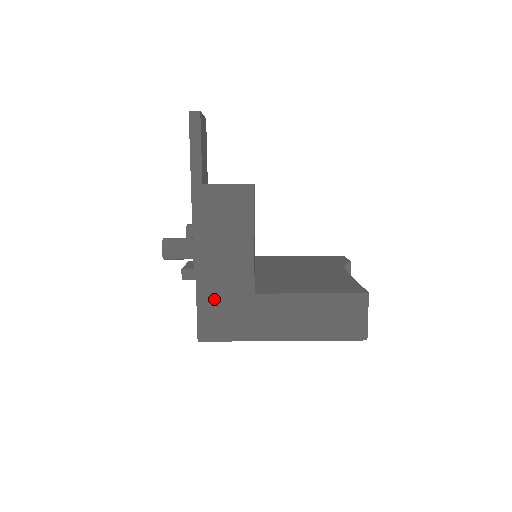
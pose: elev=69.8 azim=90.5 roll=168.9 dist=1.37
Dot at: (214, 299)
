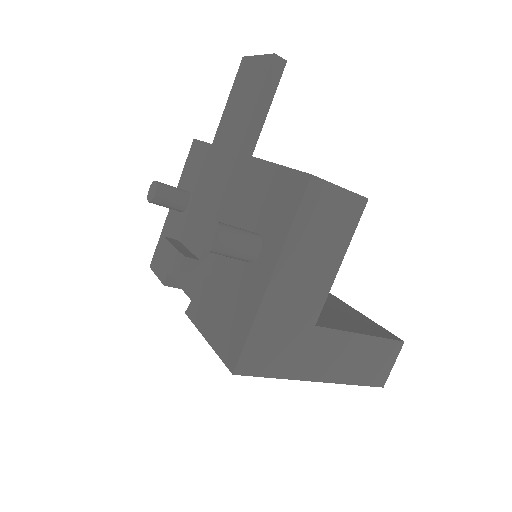
Dot at: (273, 325)
